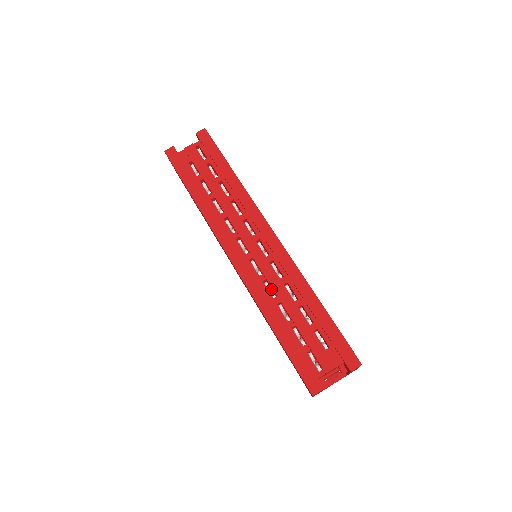
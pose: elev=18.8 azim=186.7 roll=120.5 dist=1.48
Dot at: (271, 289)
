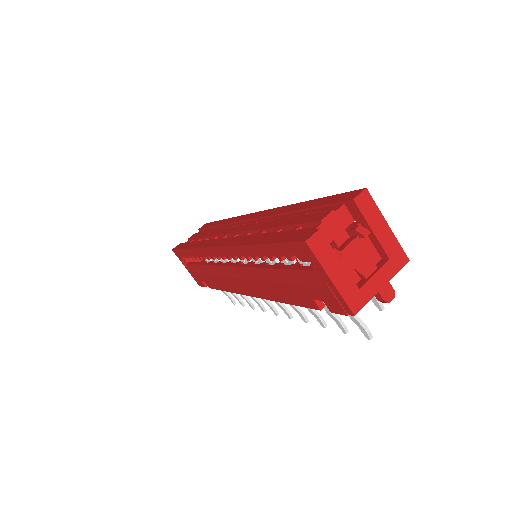
Dot at: occluded
